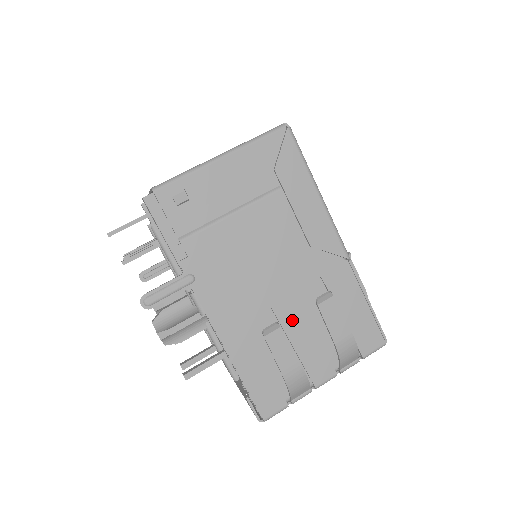
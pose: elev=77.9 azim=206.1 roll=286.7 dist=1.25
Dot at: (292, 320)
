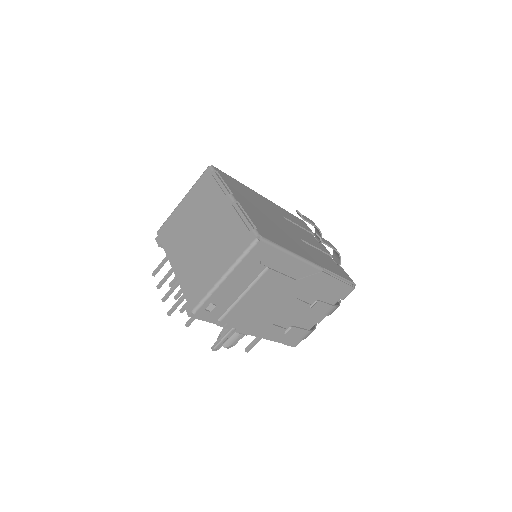
Dot at: (297, 311)
